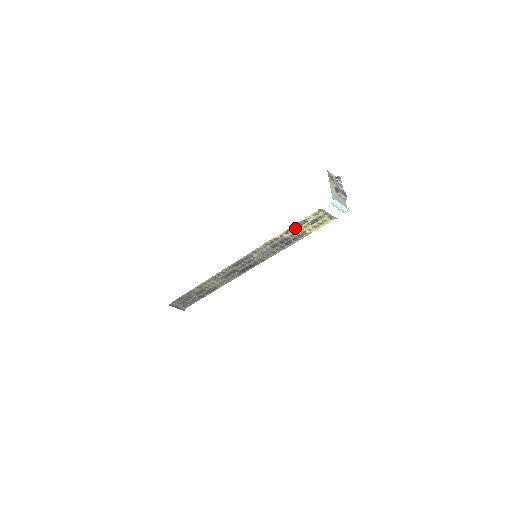
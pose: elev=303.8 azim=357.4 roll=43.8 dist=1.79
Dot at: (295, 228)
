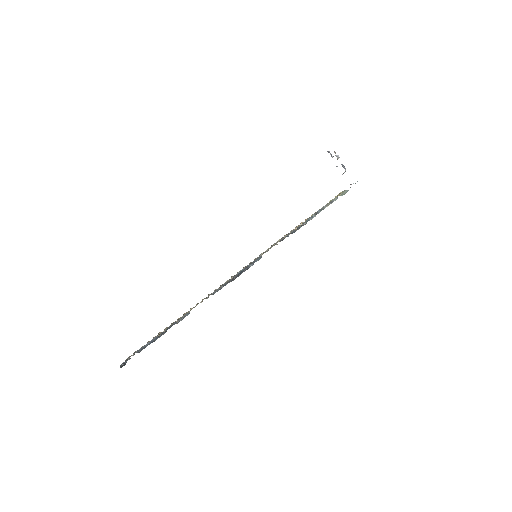
Dot at: (316, 214)
